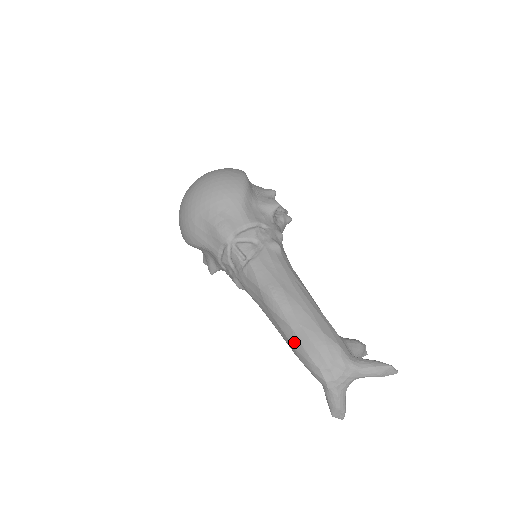
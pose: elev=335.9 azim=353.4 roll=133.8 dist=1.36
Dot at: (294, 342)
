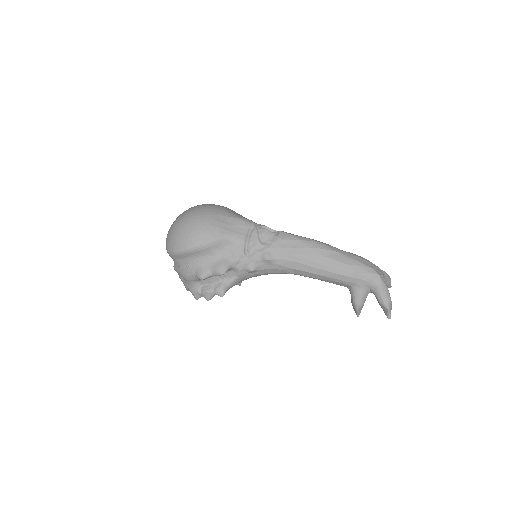
Dot at: (346, 260)
